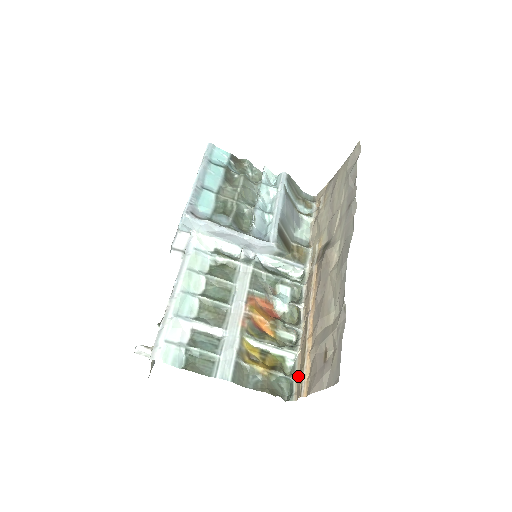
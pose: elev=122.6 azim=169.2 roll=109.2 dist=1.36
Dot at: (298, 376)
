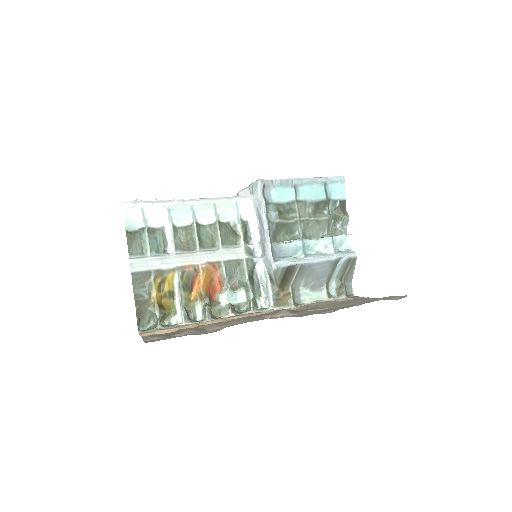
Dot at: occluded
